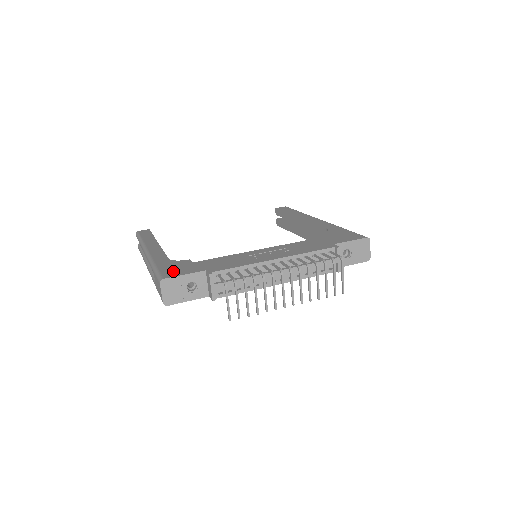
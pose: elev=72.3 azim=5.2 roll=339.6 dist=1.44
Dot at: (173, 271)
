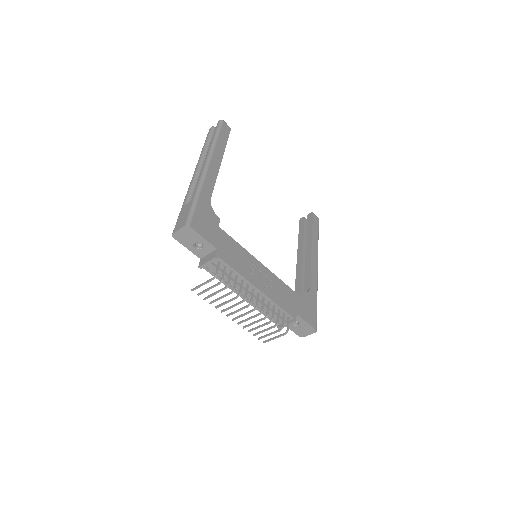
Dot at: (201, 223)
